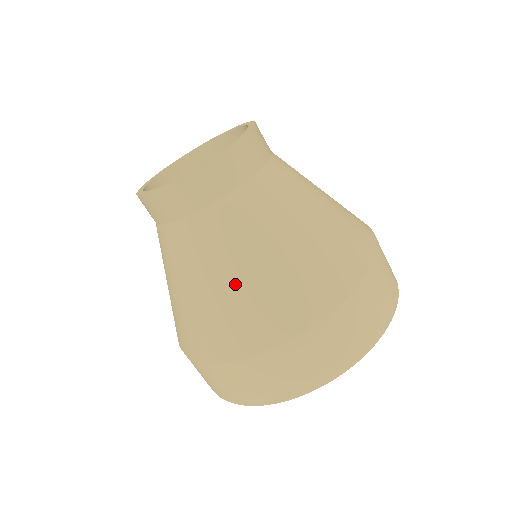
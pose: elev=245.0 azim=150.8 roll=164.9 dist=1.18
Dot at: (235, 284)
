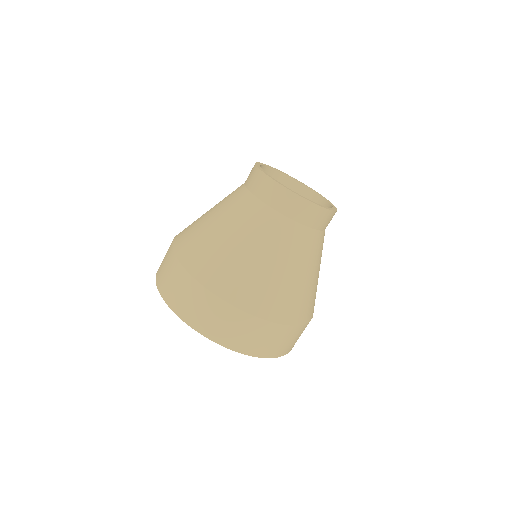
Dot at: (240, 251)
